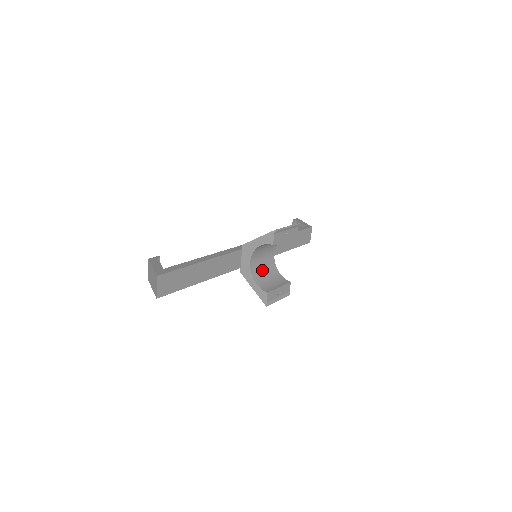
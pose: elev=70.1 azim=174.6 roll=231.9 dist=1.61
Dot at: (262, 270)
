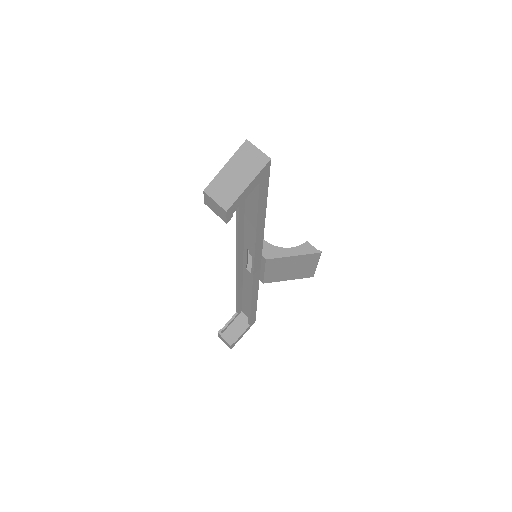
Dot at: occluded
